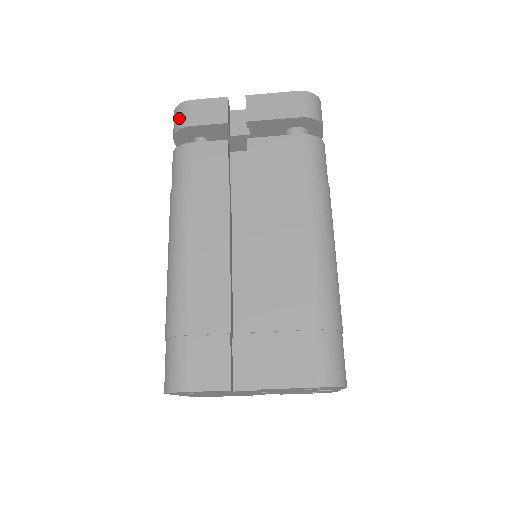
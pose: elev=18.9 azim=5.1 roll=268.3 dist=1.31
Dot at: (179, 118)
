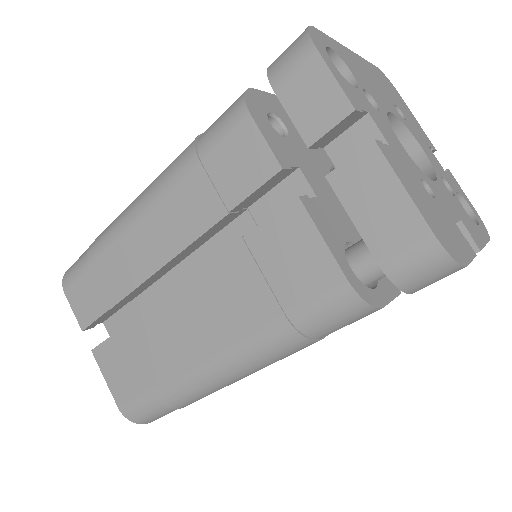
Dot at: (284, 57)
